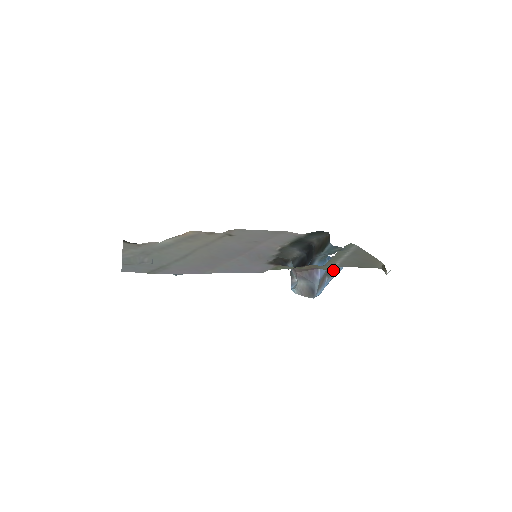
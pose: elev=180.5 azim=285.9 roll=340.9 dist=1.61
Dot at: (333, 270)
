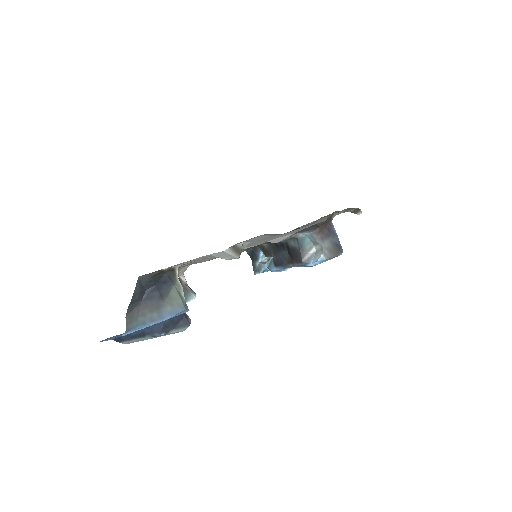
Dot at: occluded
